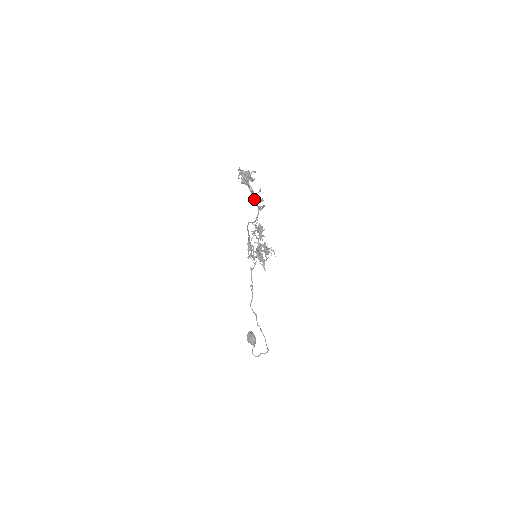
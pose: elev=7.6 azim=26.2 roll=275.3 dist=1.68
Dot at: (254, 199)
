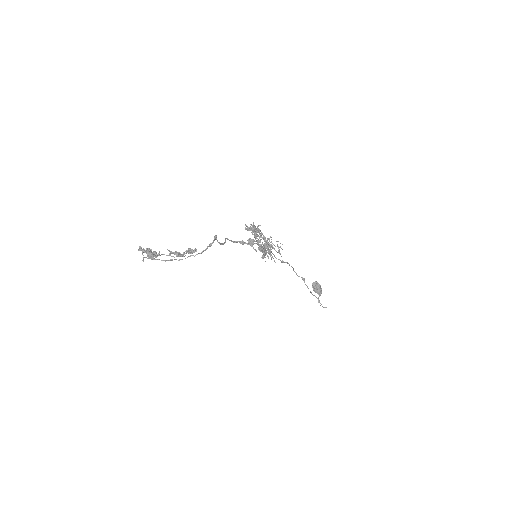
Dot at: (186, 251)
